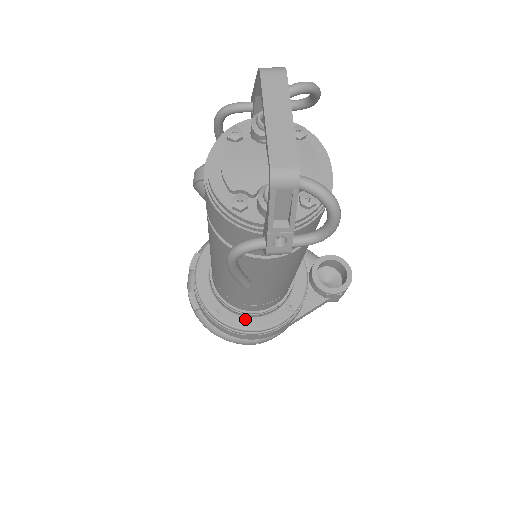
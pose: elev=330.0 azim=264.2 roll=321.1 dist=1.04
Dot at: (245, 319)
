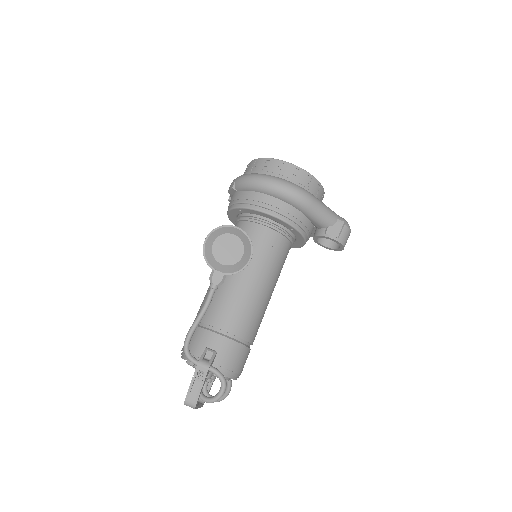
Dot at: occluded
